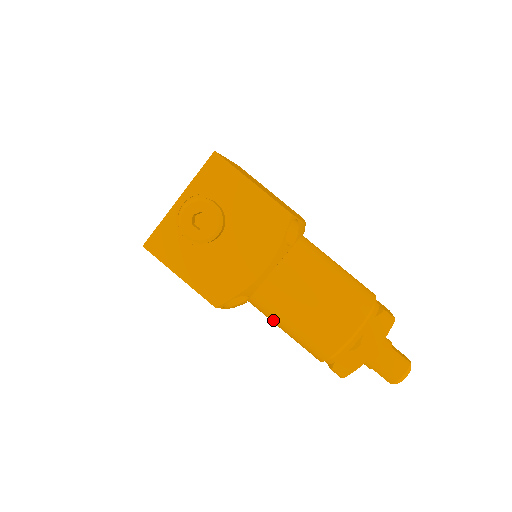
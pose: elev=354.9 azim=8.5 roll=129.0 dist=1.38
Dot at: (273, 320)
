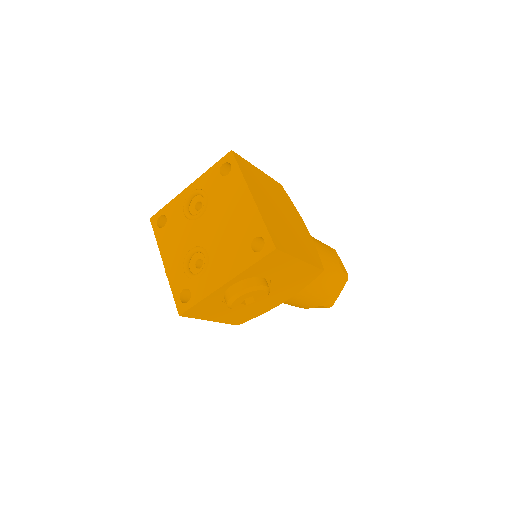
Dot at: occluded
